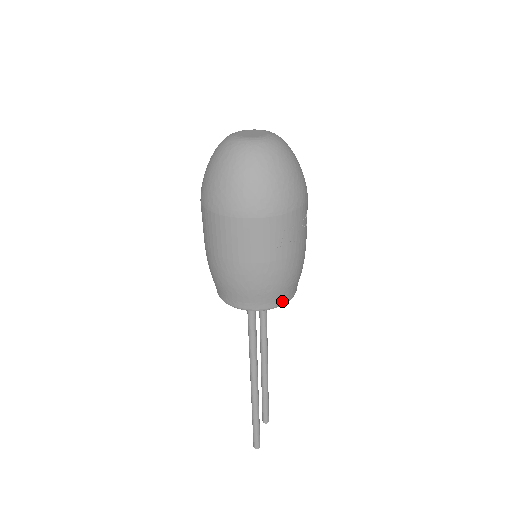
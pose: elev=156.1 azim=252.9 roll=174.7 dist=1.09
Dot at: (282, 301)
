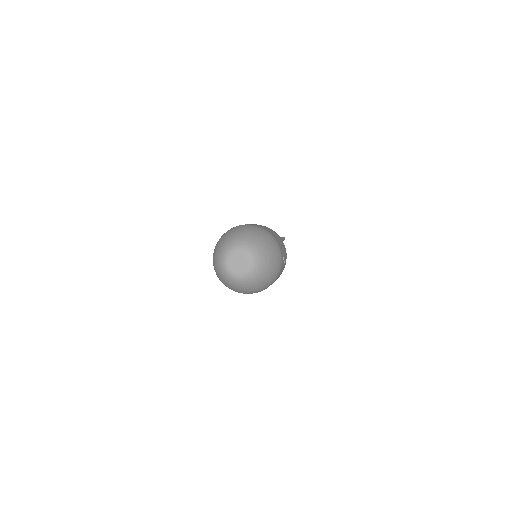
Dot at: occluded
